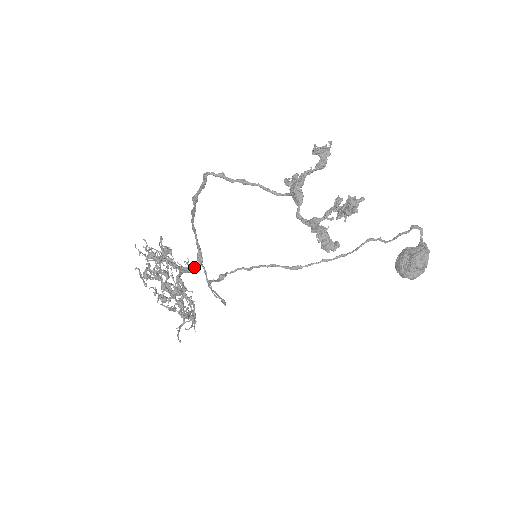
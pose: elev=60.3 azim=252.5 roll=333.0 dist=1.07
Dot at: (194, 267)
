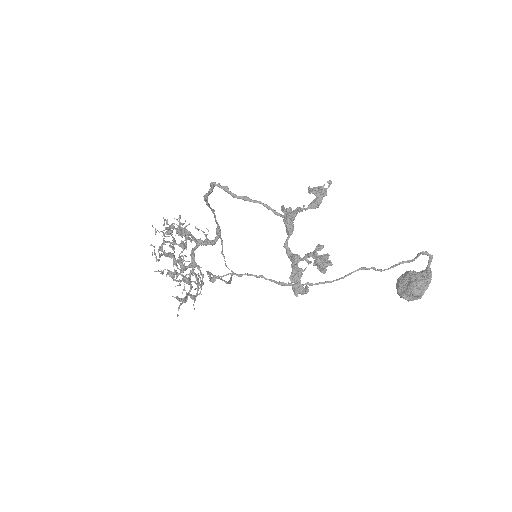
Dot at: (211, 240)
